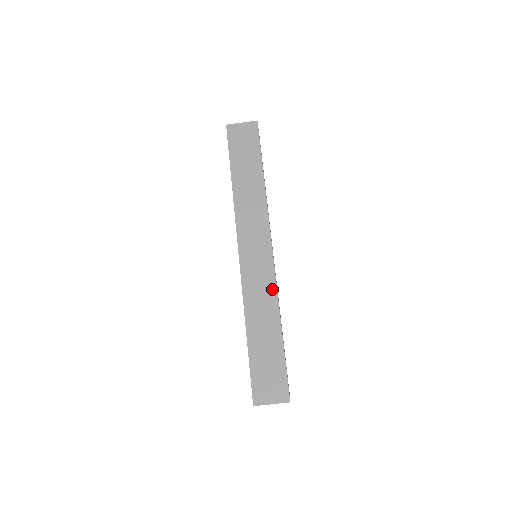
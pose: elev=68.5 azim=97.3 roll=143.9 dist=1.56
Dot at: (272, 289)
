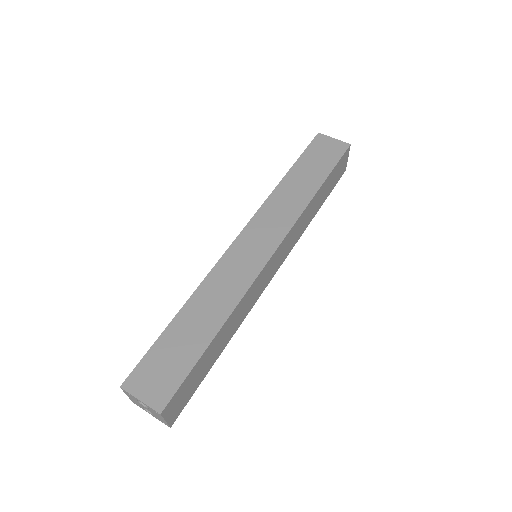
Dot at: (243, 287)
